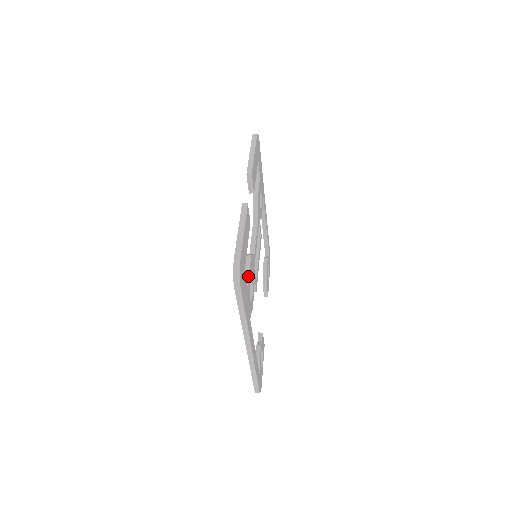
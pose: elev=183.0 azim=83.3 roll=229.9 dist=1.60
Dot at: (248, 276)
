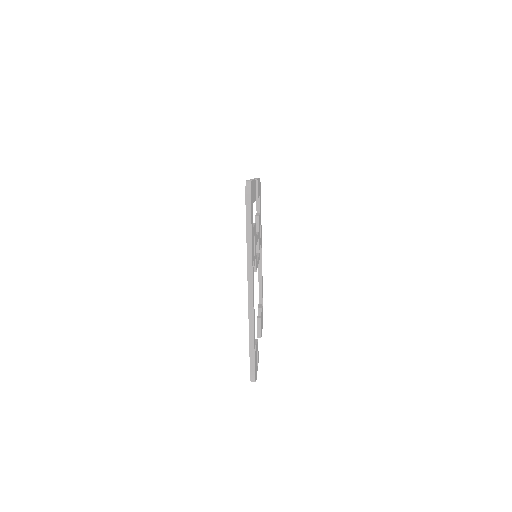
Dot at: (253, 225)
